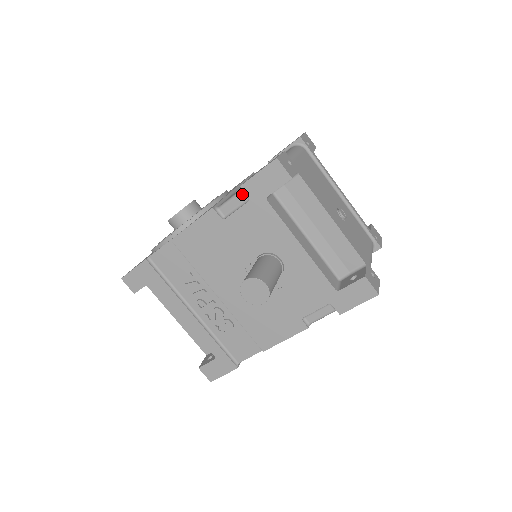
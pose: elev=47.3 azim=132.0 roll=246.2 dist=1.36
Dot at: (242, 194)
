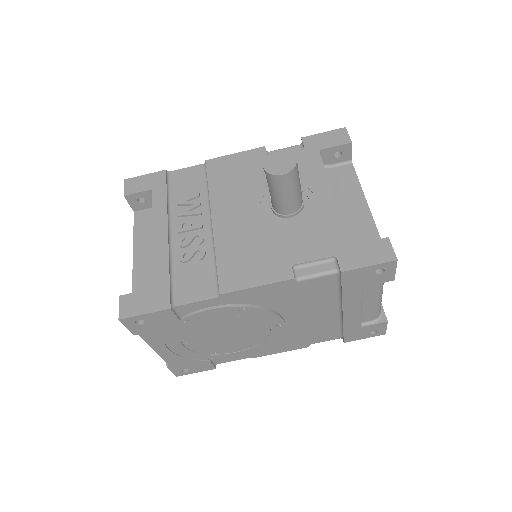
Dot at: (298, 146)
